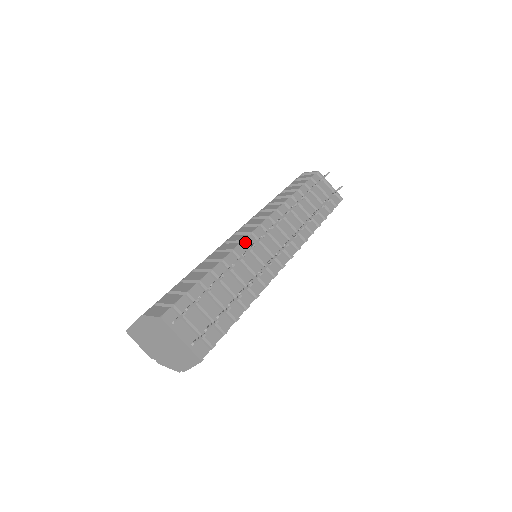
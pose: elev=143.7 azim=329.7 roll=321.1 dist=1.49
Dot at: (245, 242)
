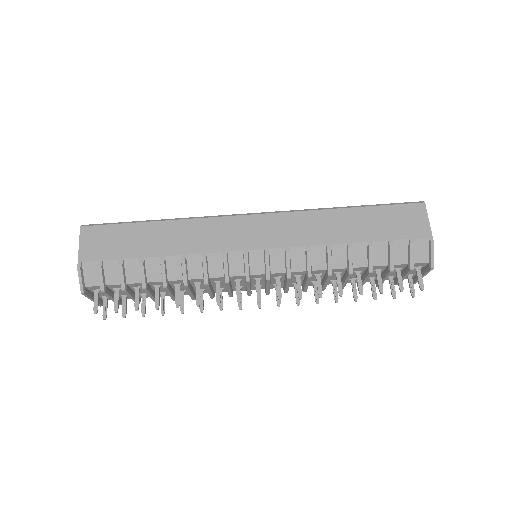
Dot at: (226, 284)
